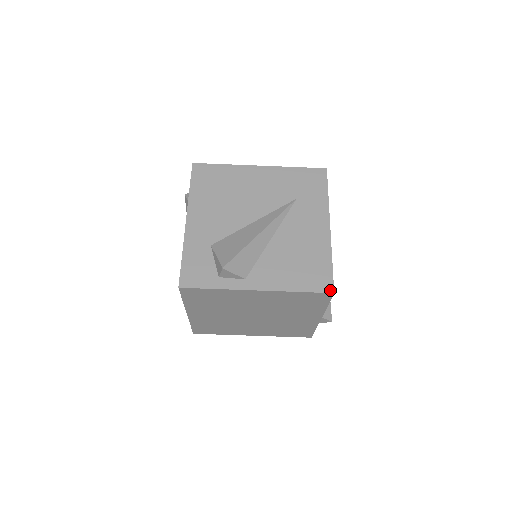
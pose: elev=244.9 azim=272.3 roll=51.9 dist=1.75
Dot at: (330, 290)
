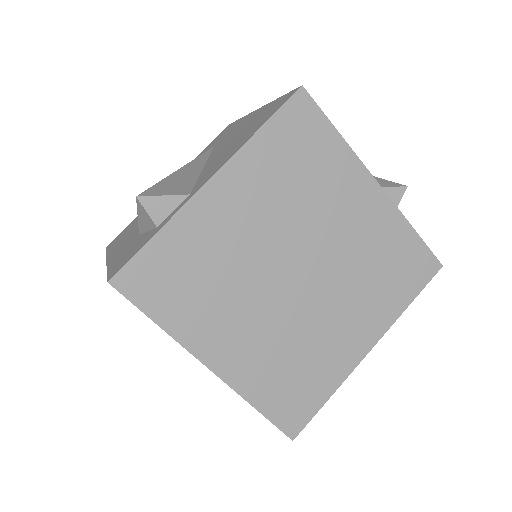
Dot at: (295, 91)
